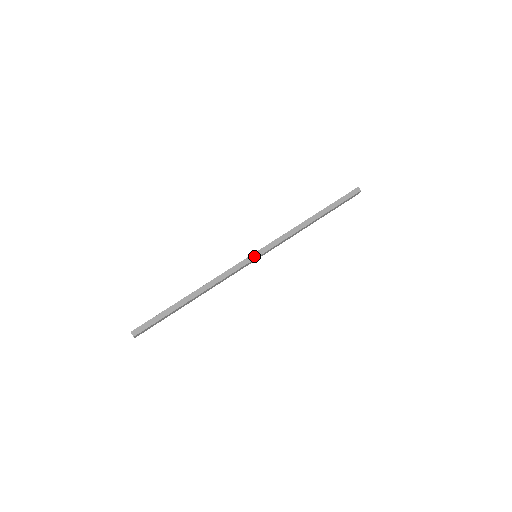
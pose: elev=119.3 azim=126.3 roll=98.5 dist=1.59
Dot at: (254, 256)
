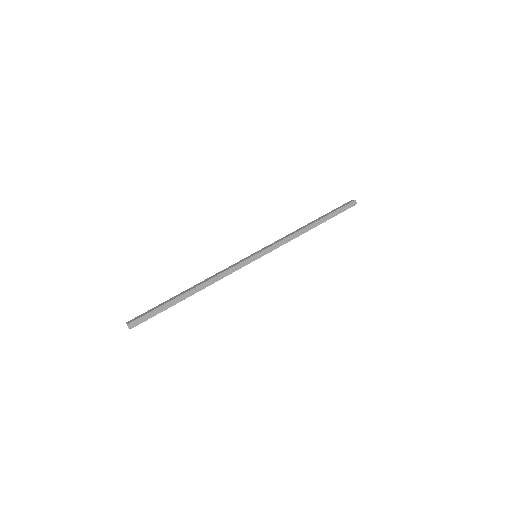
Dot at: (255, 257)
